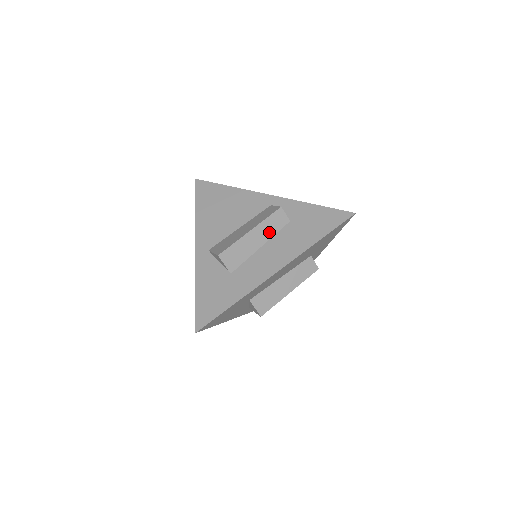
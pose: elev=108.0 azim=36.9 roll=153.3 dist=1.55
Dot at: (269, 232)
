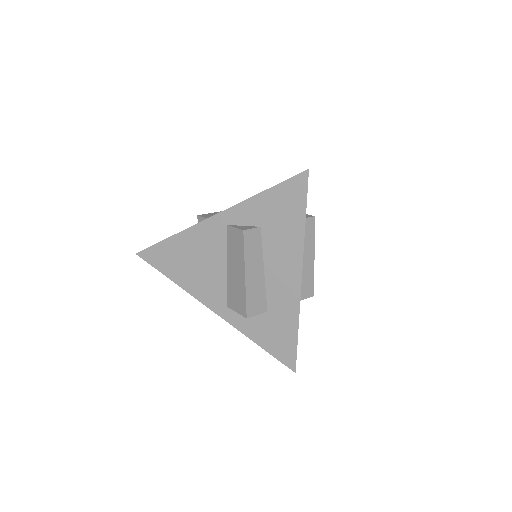
Dot at: (257, 256)
